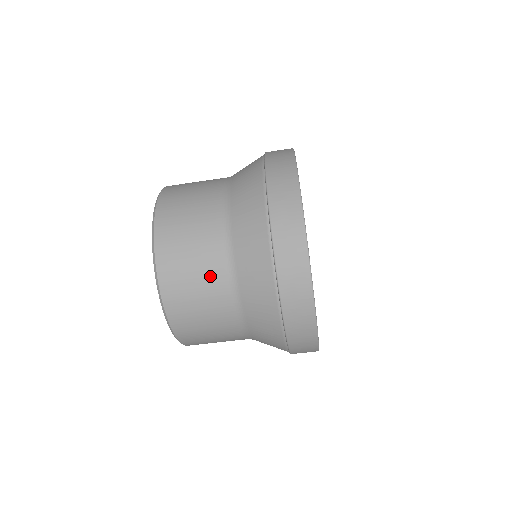
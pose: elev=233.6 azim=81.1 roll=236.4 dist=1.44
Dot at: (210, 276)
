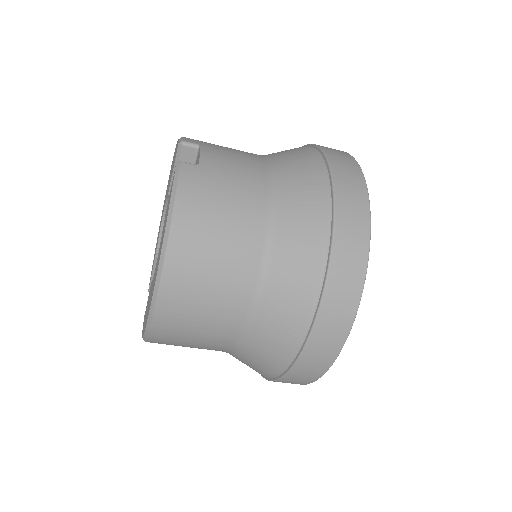
Dot at: (216, 332)
